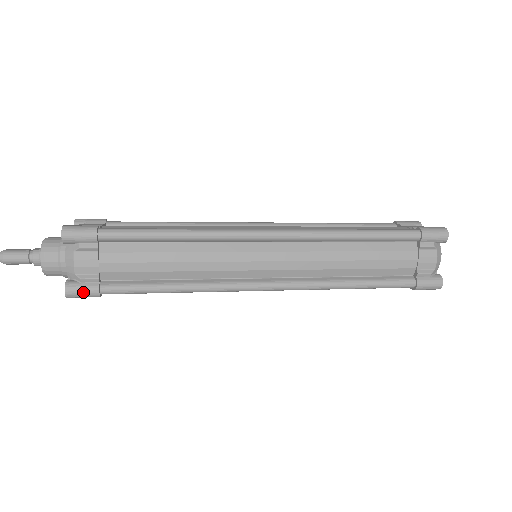
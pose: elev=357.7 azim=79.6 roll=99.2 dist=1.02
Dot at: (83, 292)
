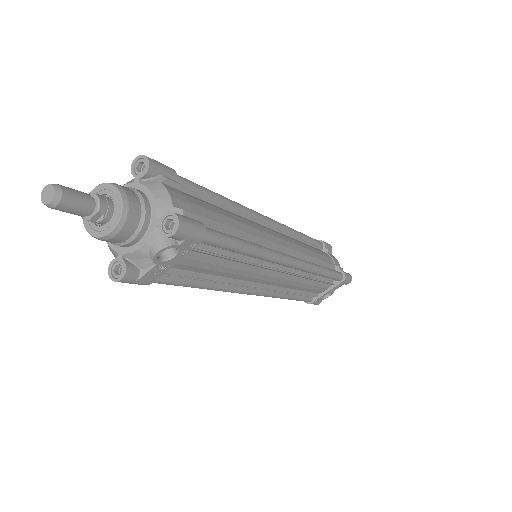
Dot at: (193, 223)
